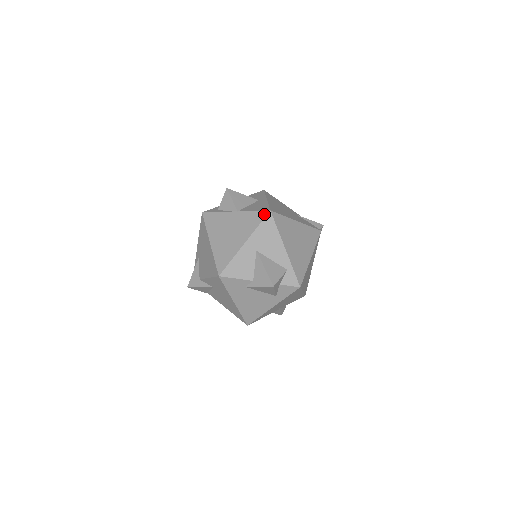
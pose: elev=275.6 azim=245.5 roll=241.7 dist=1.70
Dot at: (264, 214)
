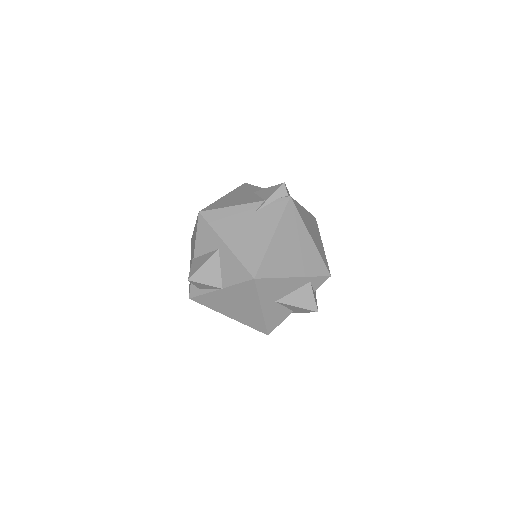
Dot at: (252, 284)
